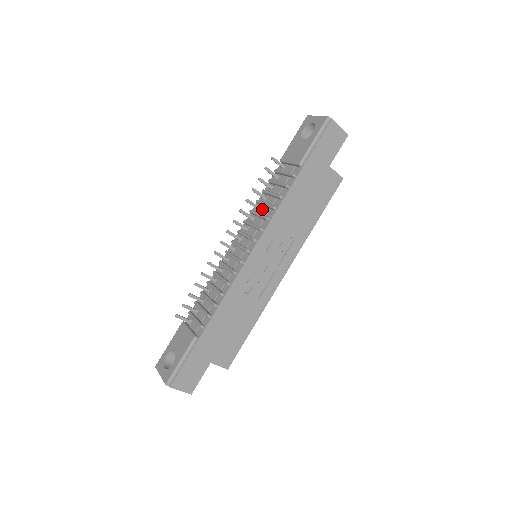
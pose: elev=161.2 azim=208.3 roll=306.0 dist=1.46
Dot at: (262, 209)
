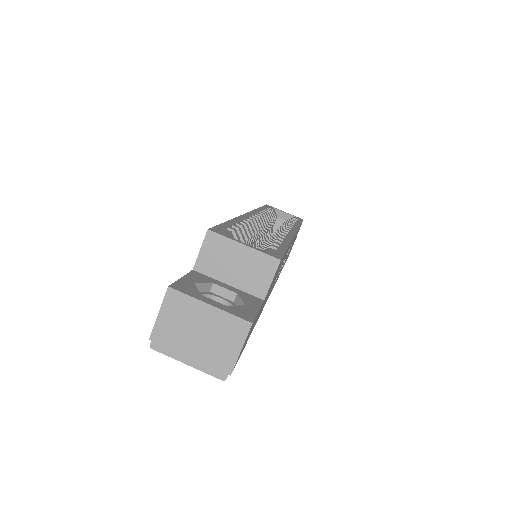
Dot at: occluded
